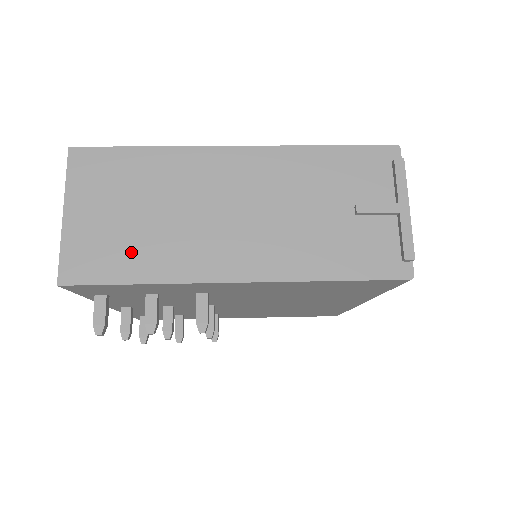
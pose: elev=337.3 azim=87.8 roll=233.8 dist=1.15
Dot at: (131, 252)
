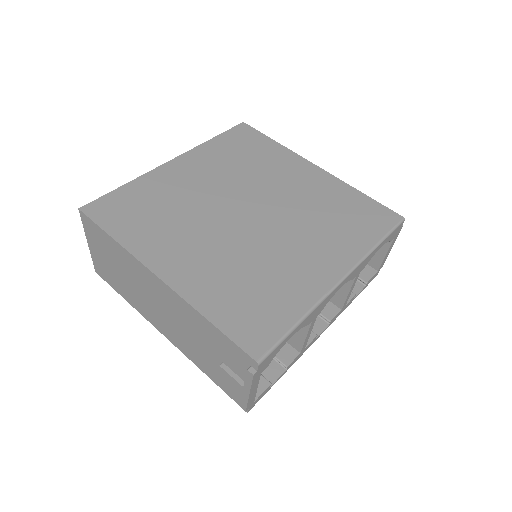
Dot at: (119, 284)
